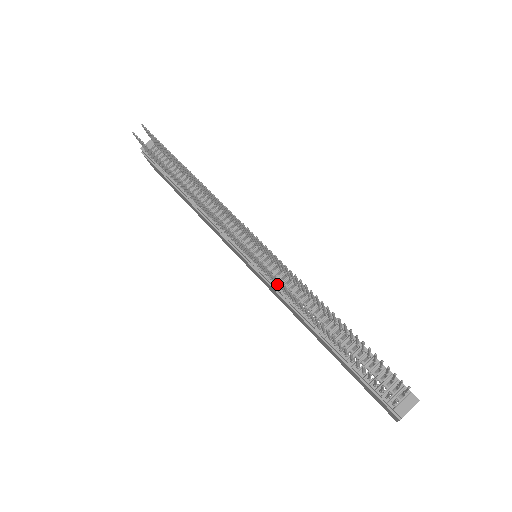
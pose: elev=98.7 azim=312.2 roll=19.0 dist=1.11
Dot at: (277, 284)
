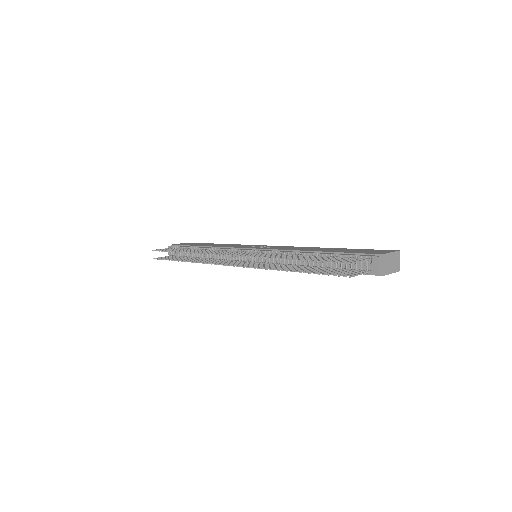
Dot at: occluded
